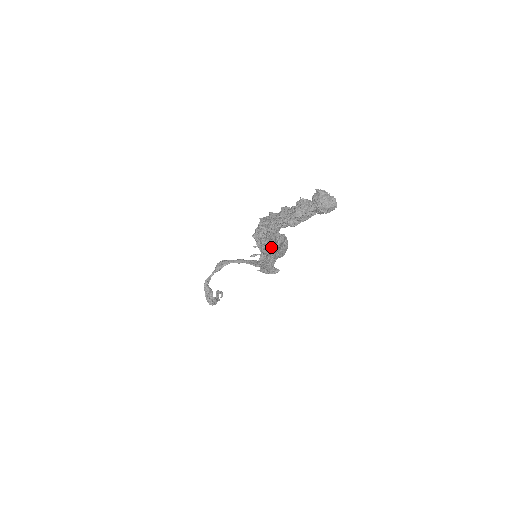
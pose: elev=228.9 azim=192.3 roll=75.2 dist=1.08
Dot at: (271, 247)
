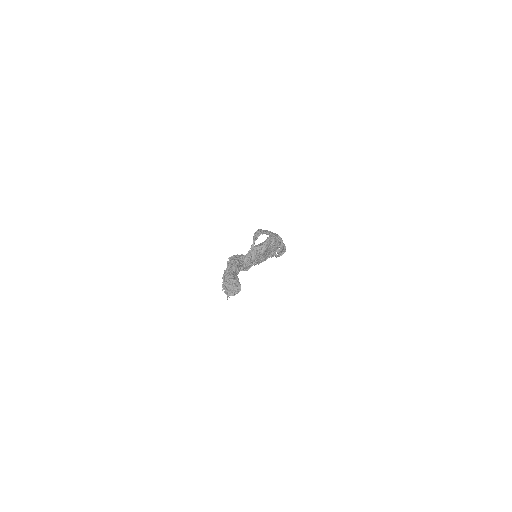
Dot at: (255, 261)
